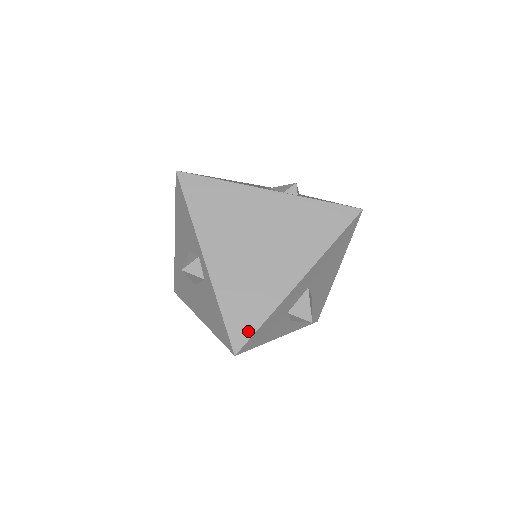
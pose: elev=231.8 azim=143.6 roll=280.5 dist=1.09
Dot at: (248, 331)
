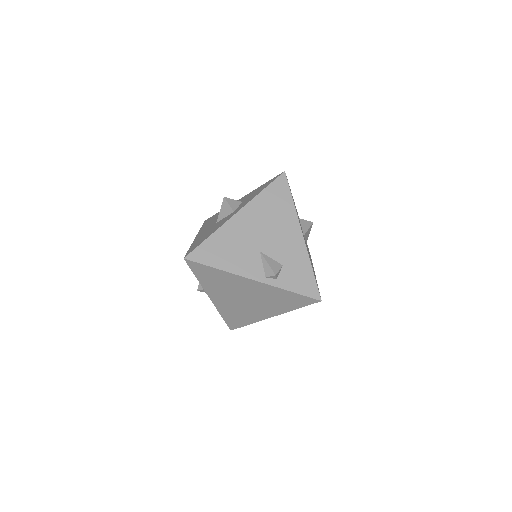
Dot at: (238, 326)
